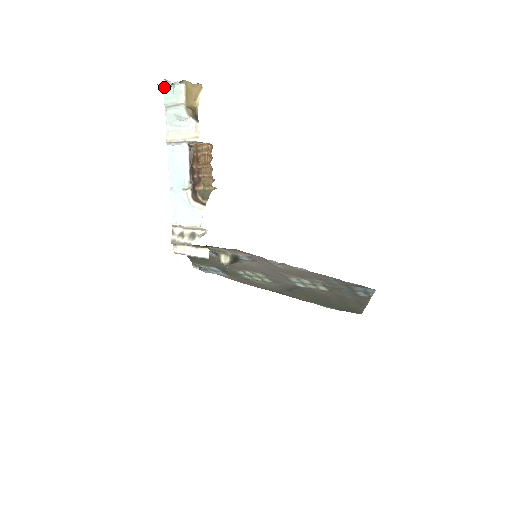
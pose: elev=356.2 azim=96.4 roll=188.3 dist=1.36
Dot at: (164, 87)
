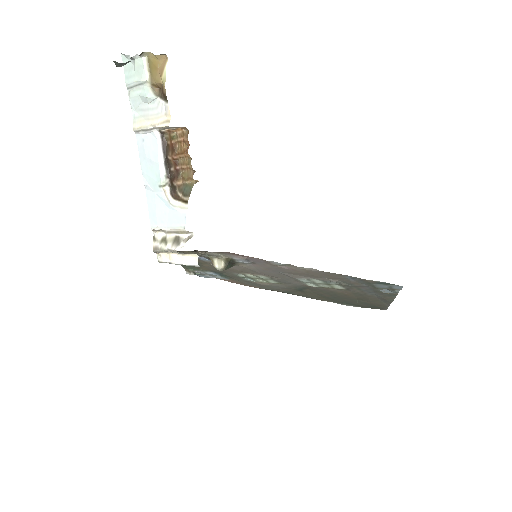
Dot at: (121, 63)
